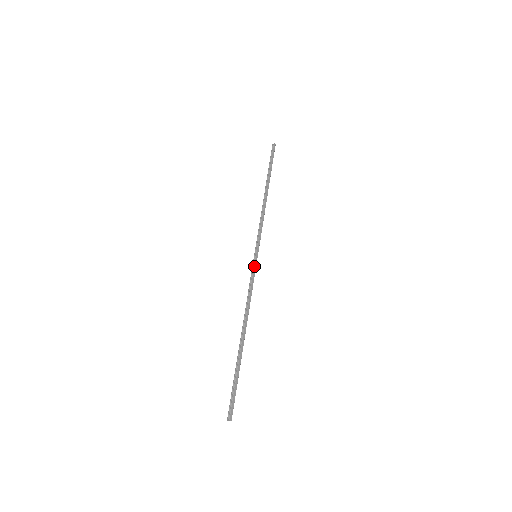
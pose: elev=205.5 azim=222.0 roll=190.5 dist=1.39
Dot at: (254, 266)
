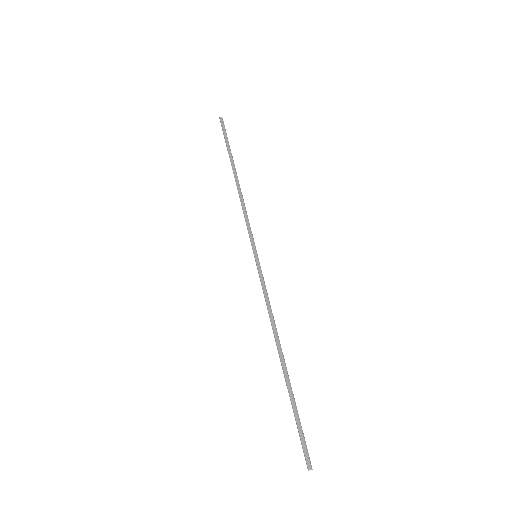
Dot at: occluded
